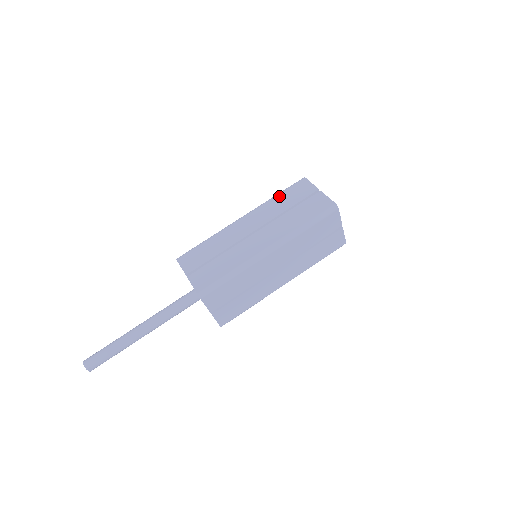
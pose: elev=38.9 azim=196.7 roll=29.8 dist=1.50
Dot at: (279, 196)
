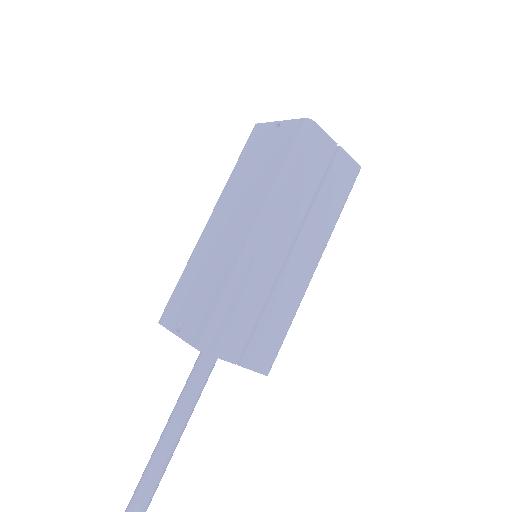
Dot at: (295, 172)
